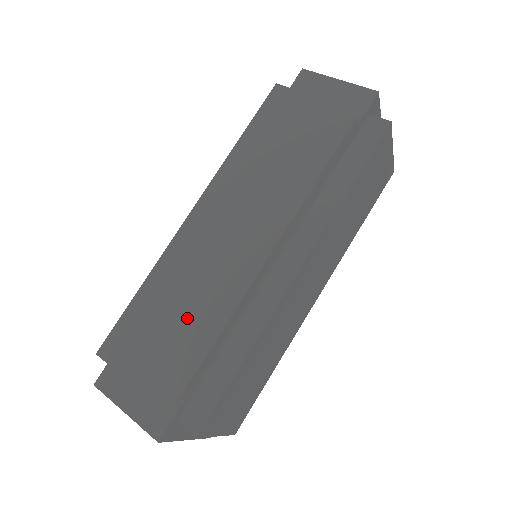
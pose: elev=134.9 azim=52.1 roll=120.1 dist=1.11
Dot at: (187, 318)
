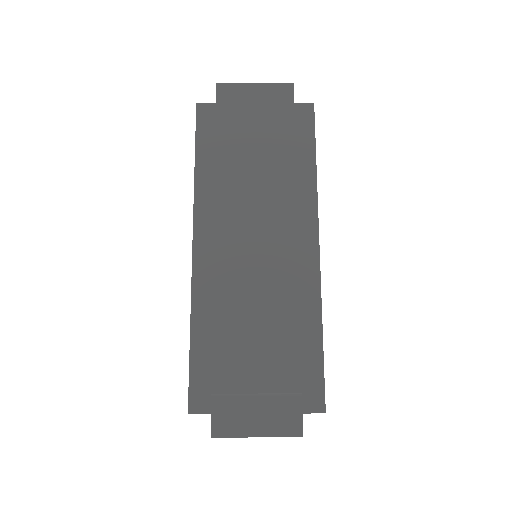
Dot at: (265, 329)
